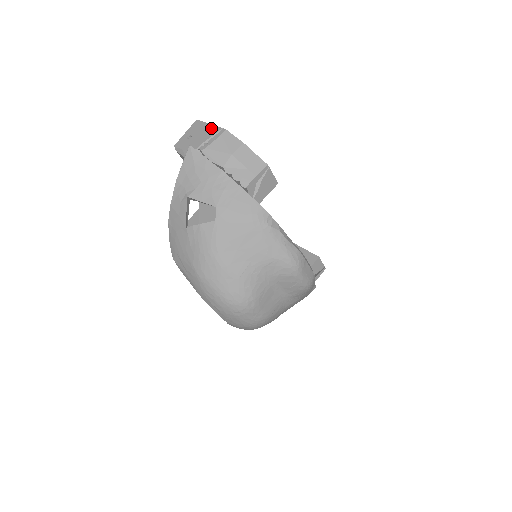
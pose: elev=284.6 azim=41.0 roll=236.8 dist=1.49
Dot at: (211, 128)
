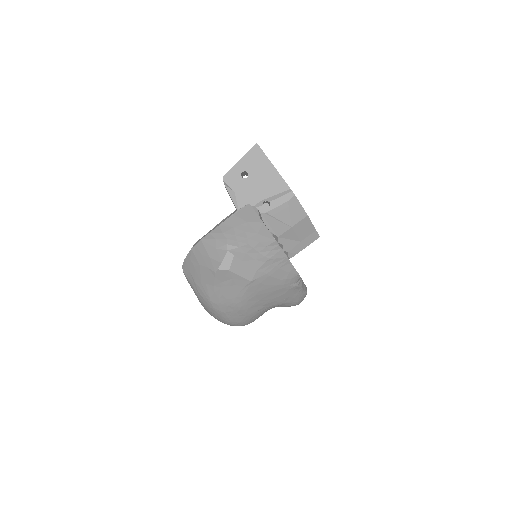
Dot at: (276, 178)
